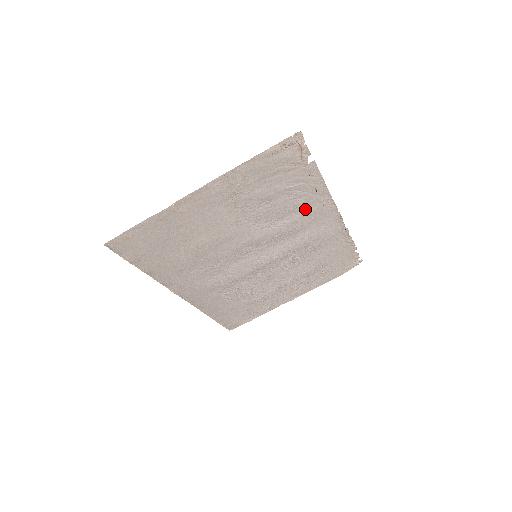
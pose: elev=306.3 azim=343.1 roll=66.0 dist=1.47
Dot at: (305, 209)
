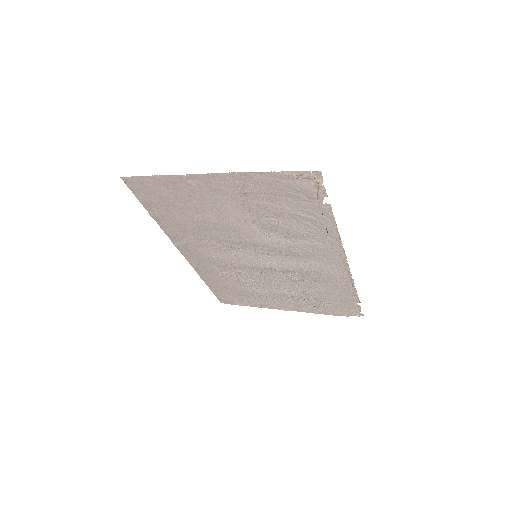
Dot at: (312, 241)
